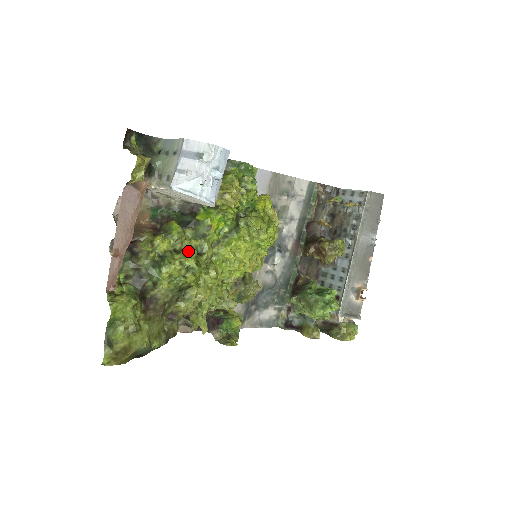
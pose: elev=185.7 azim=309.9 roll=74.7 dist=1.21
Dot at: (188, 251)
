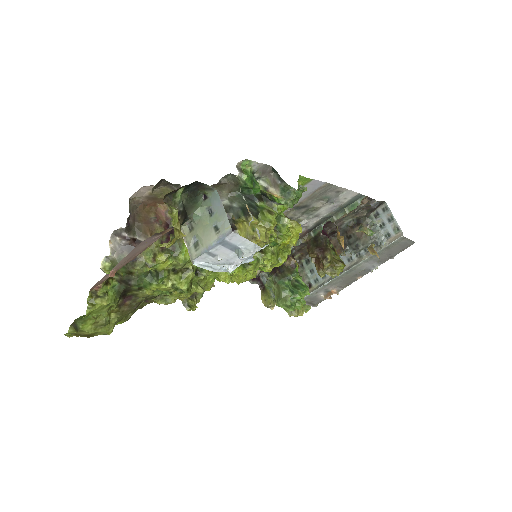
Dot at: (186, 273)
